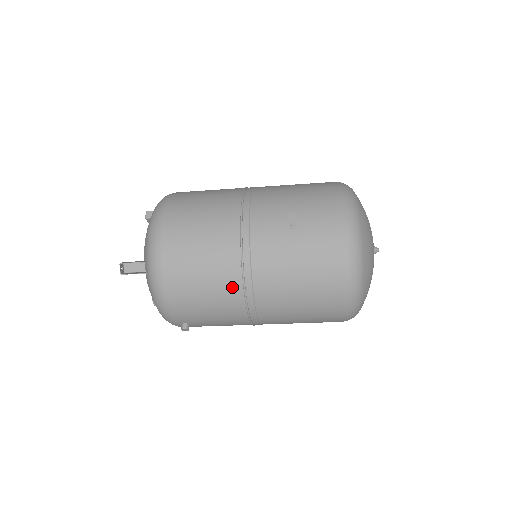
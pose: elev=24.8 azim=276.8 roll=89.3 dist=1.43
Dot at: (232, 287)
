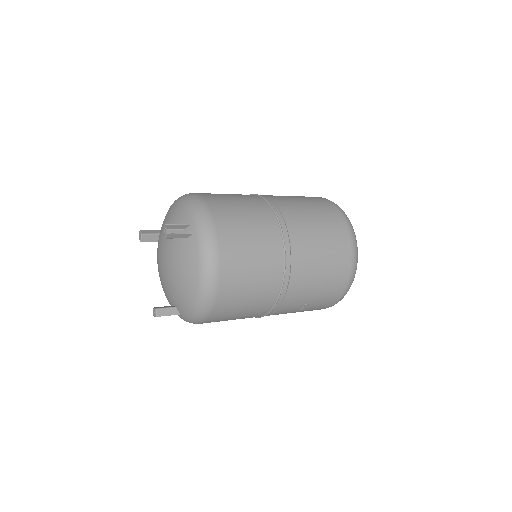
Dot at: occluded
